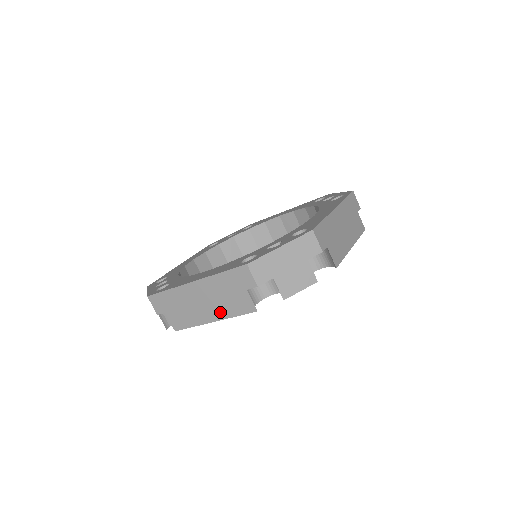
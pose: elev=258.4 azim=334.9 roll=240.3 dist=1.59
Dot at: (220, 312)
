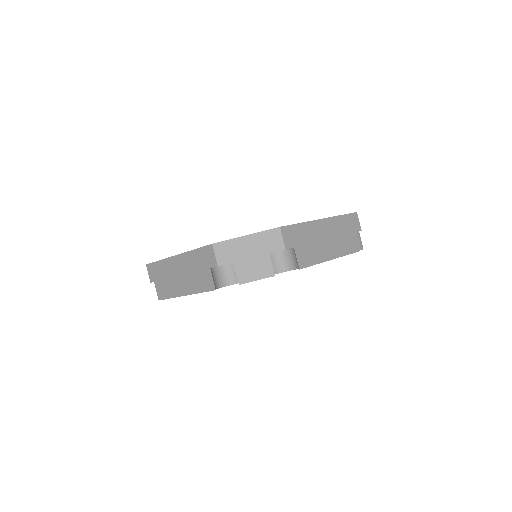
Dot at: (191, 287)
